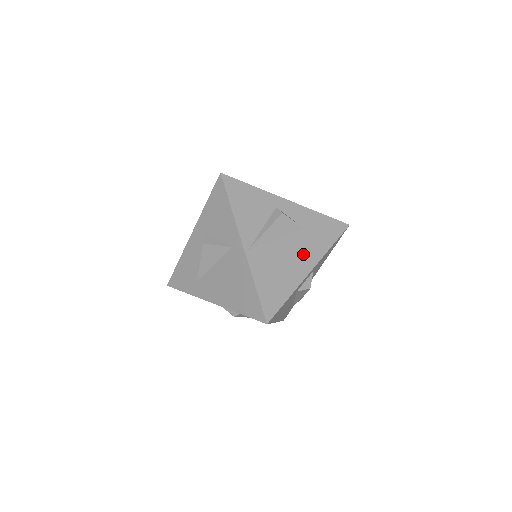
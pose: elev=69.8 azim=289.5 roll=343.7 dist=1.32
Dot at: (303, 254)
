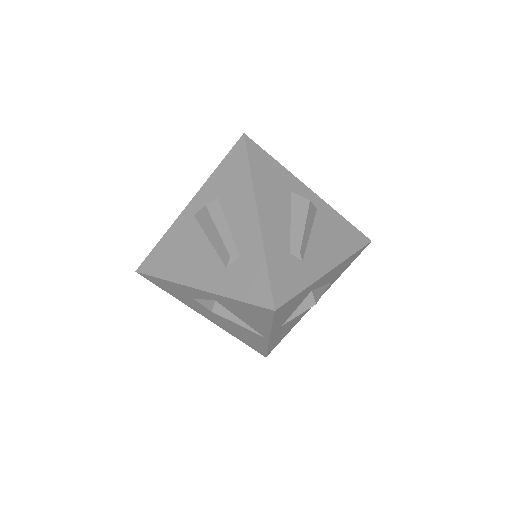
Dot at: occluded
